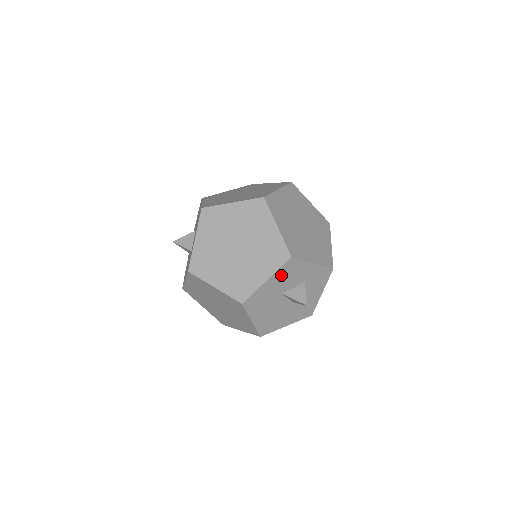
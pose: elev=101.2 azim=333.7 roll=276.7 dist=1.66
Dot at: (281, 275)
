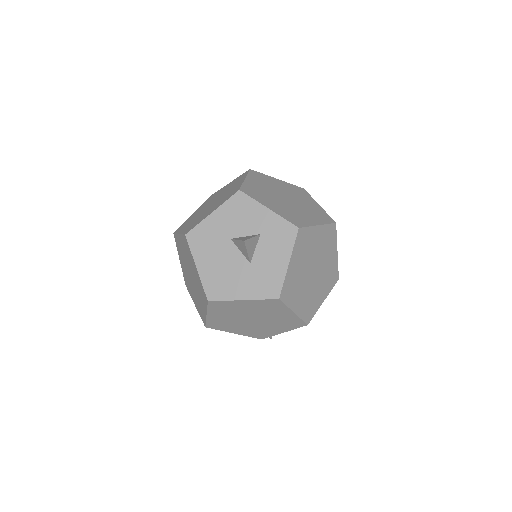
Dot at: (229, 212)
